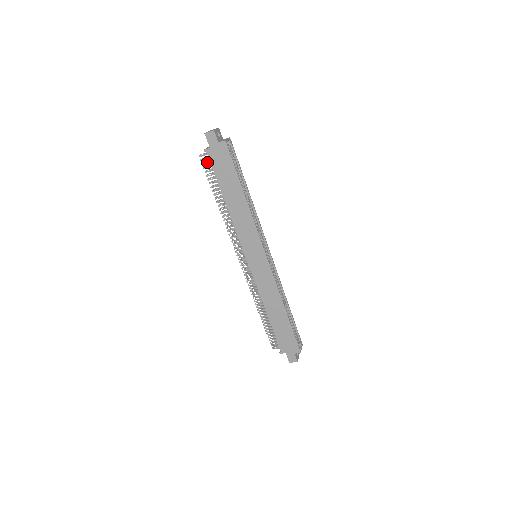
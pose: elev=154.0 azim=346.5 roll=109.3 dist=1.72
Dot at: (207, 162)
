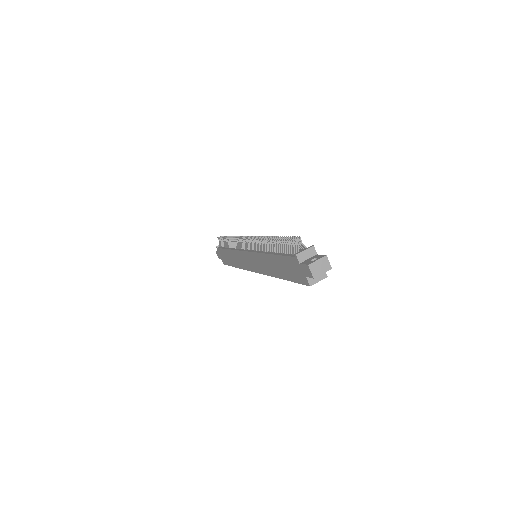
Dot at: (293, 247)
